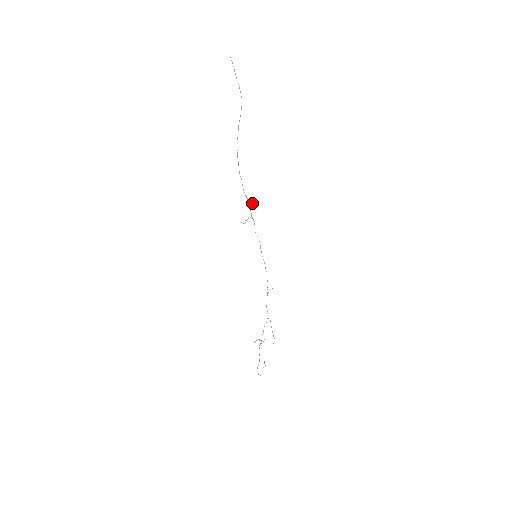
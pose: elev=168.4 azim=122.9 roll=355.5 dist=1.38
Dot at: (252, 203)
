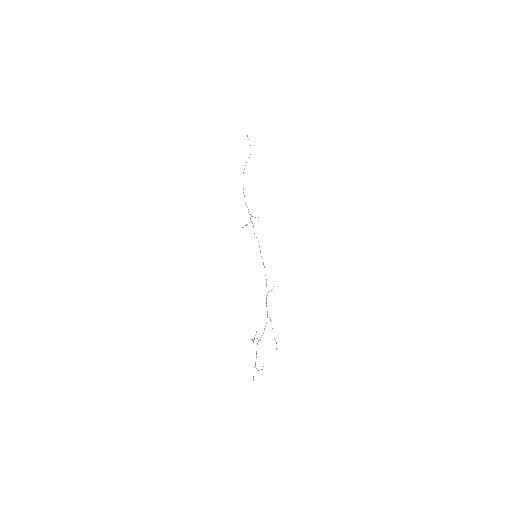
Dot at: occluded
